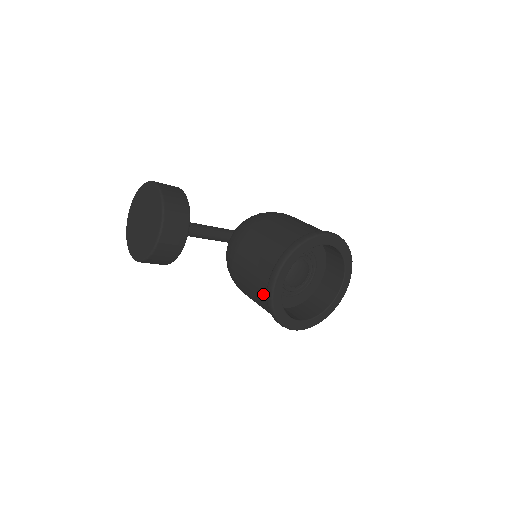
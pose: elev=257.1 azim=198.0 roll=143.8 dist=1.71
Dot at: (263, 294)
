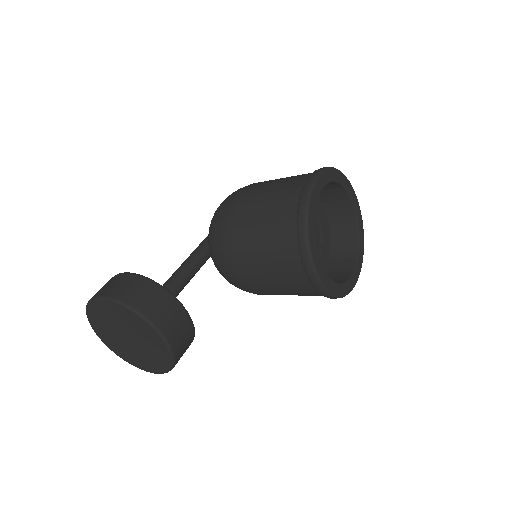
Dot at: (309, 291)
